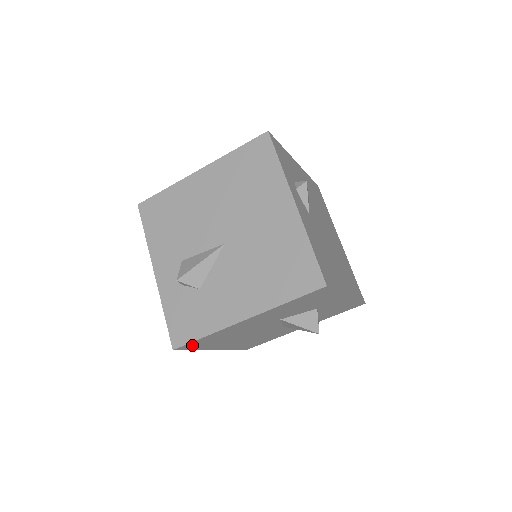
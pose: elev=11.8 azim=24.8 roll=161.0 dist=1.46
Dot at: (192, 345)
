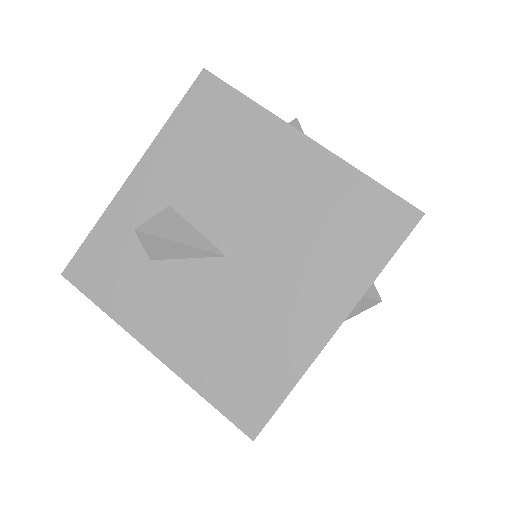
Dot at: occluded
